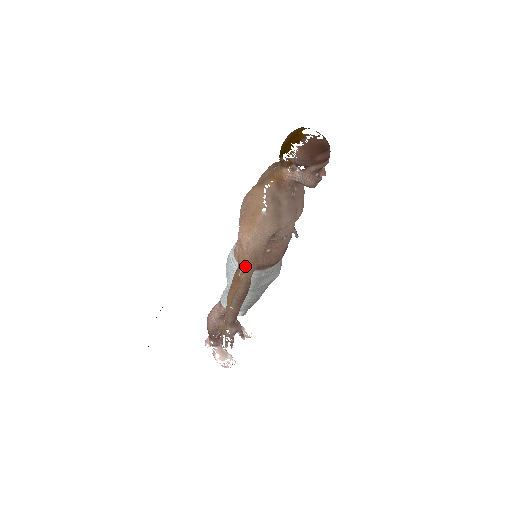
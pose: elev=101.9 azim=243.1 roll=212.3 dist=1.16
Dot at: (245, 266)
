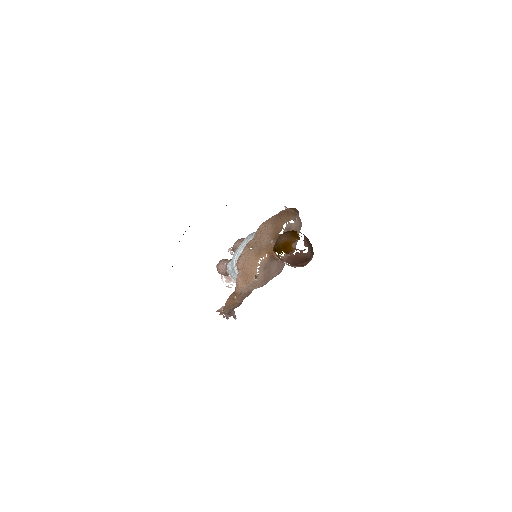
Dot at: (239, 297)
